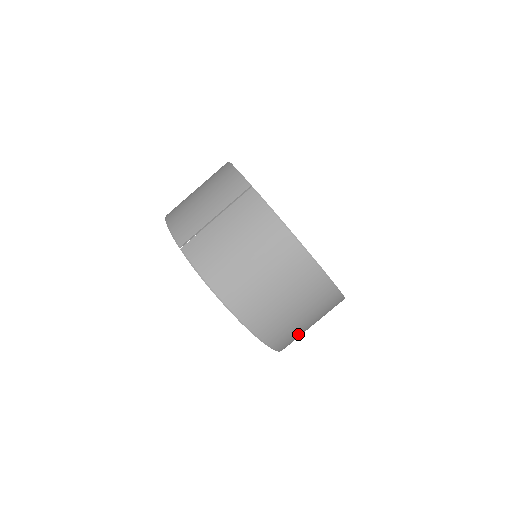
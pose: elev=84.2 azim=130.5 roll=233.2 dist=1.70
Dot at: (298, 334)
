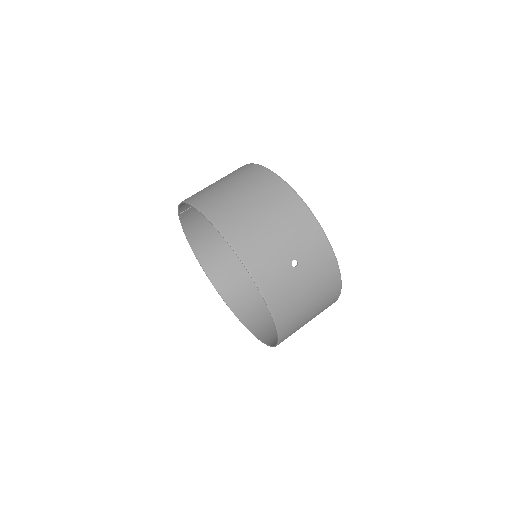
Dot at: (261, 240)
